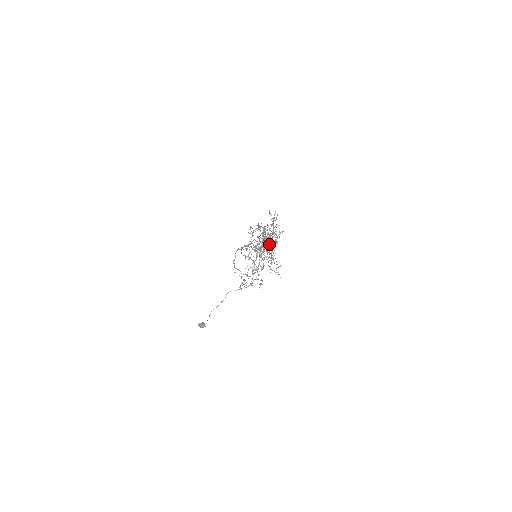
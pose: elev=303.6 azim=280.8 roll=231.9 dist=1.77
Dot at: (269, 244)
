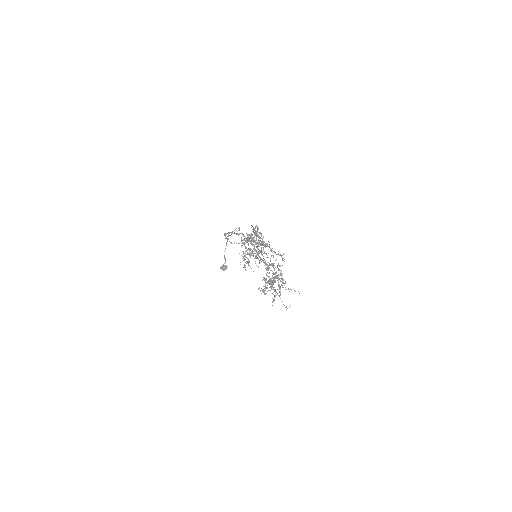
Dot at: occluded
